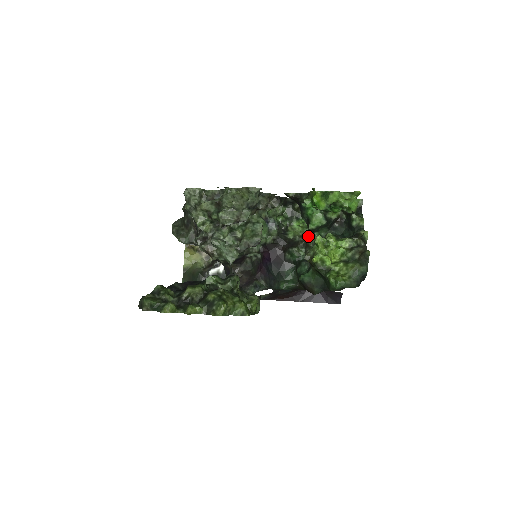
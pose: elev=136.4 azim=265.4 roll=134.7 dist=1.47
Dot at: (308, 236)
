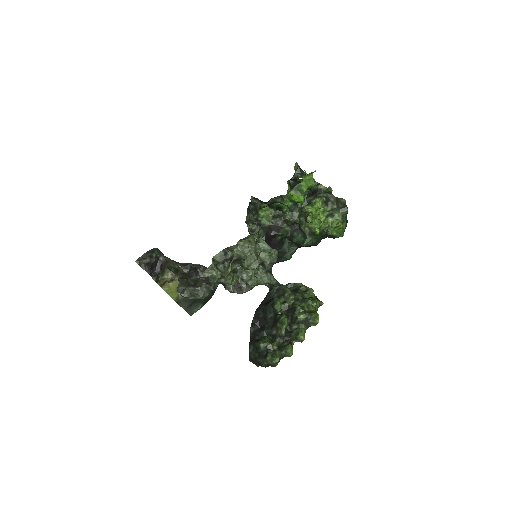
Dot at: (277, 213)
